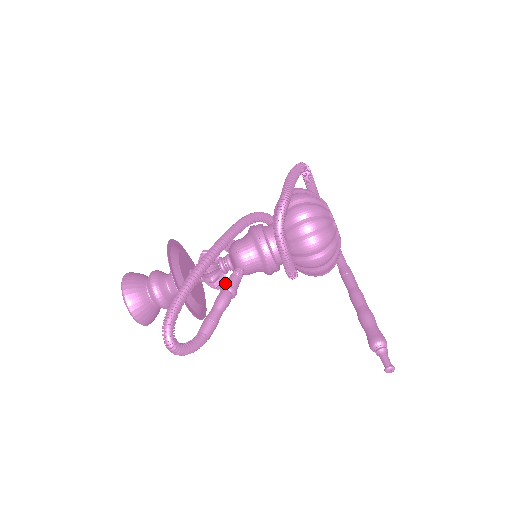
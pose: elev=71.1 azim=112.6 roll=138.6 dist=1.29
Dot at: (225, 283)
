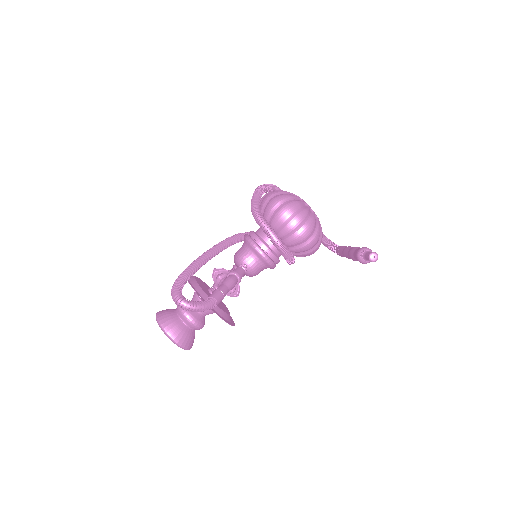
Dot at: occluded
